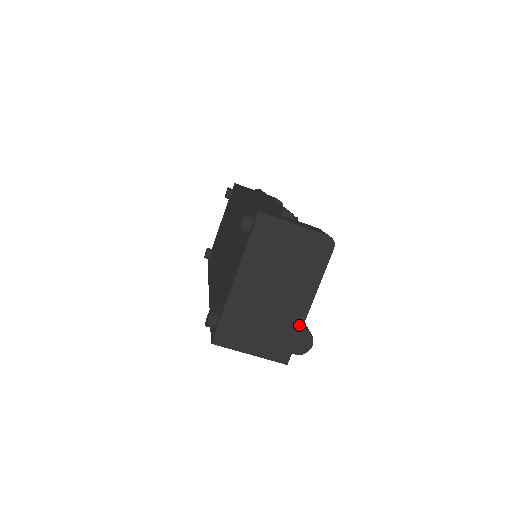
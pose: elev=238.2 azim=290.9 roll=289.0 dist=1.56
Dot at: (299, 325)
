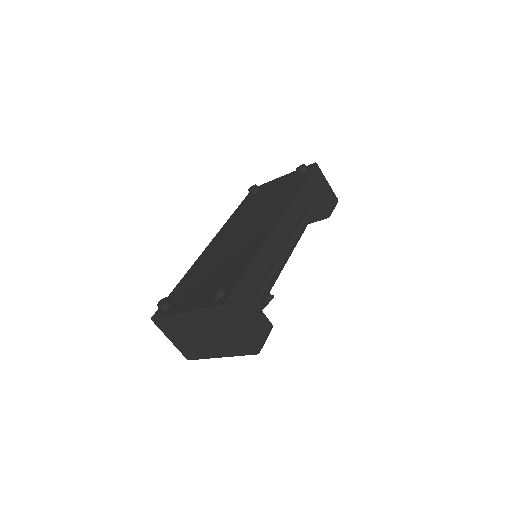
Dot at: (208, 356)
